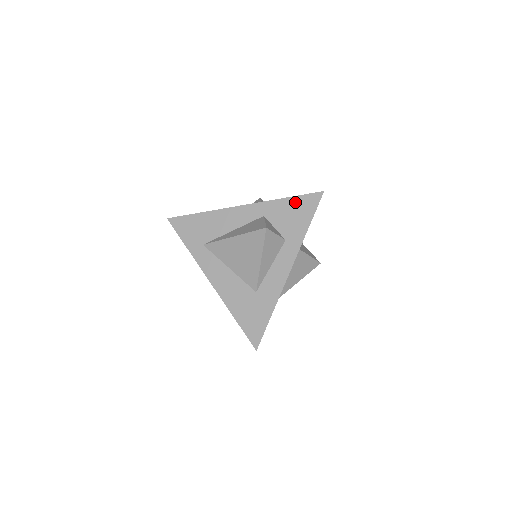
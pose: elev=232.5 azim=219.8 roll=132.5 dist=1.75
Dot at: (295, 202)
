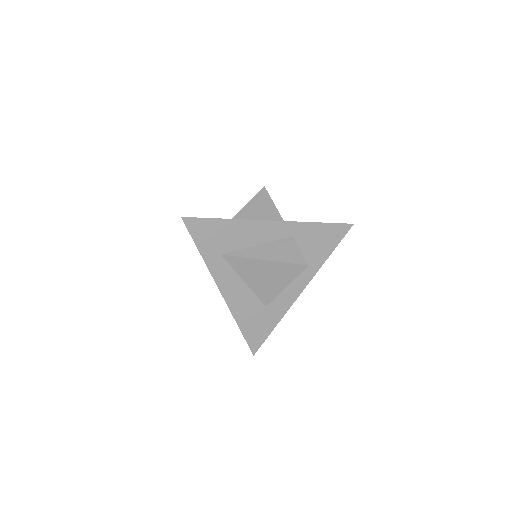
Dot at: (326, 229)
